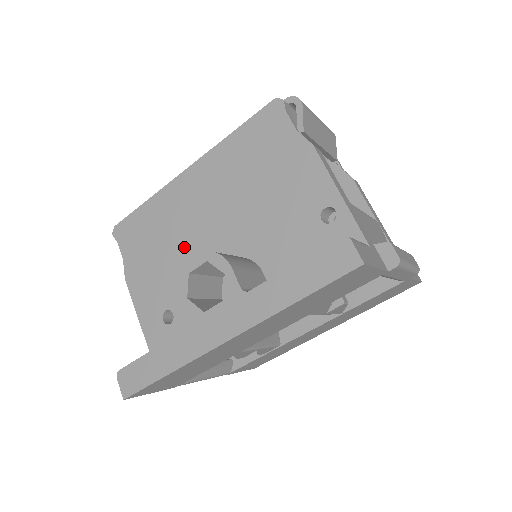
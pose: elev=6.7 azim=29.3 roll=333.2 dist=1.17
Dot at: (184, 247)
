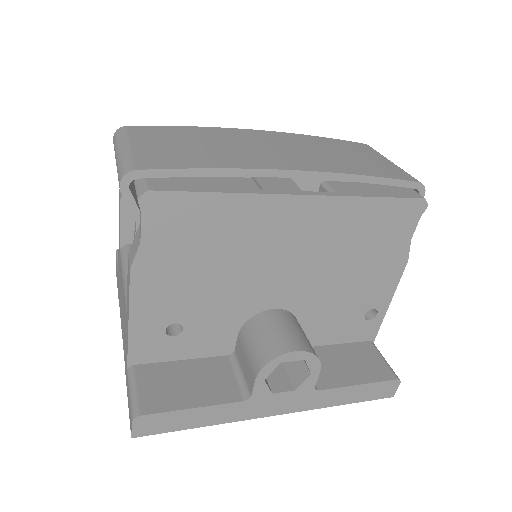
Dot at: (240, 275)
